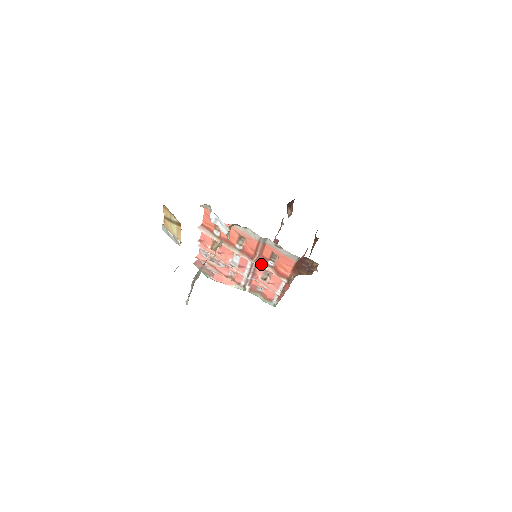
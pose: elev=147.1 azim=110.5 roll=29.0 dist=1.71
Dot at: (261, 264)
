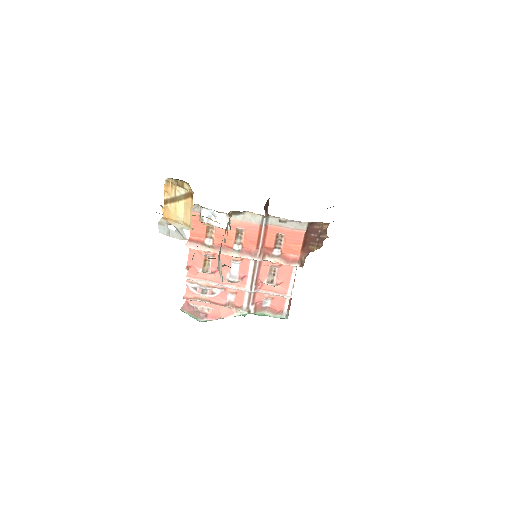
Dot at: (266, 258)
